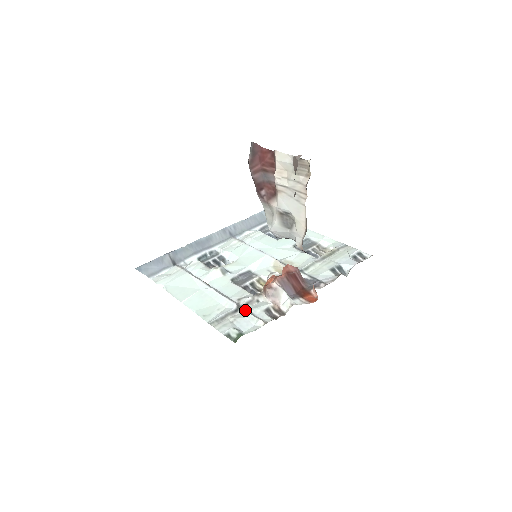
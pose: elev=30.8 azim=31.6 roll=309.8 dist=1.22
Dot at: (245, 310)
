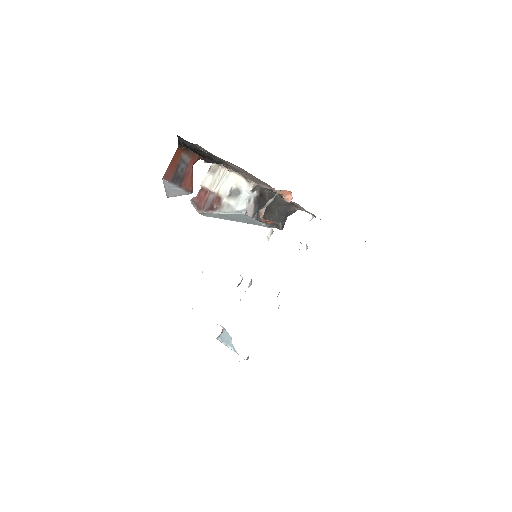
Dot at: occluded
